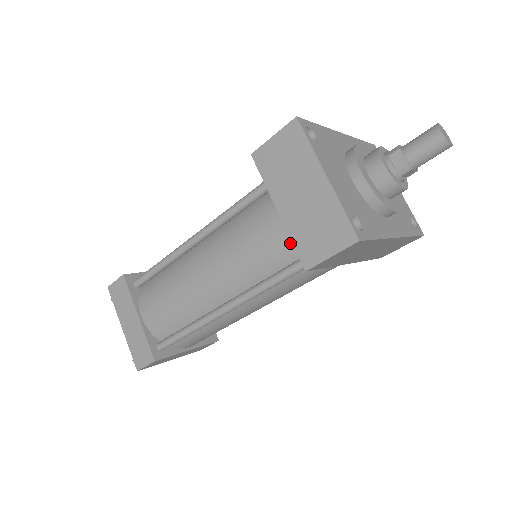
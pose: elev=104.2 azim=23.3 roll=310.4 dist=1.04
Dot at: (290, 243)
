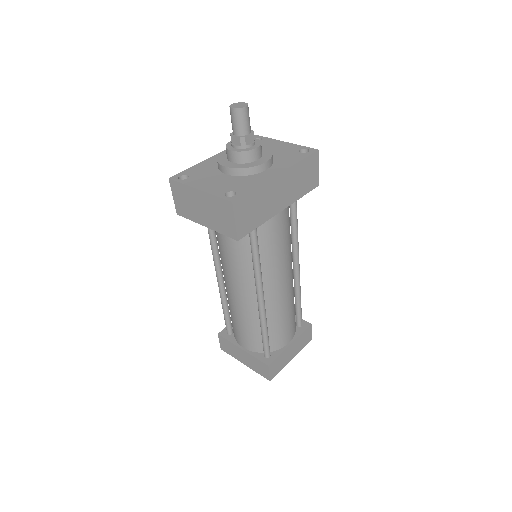
Dot at: occluded
